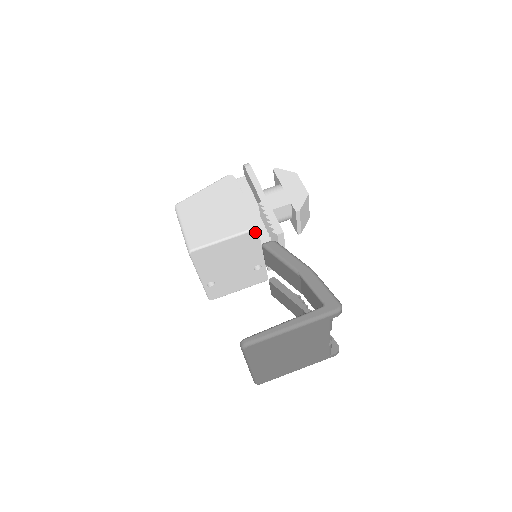
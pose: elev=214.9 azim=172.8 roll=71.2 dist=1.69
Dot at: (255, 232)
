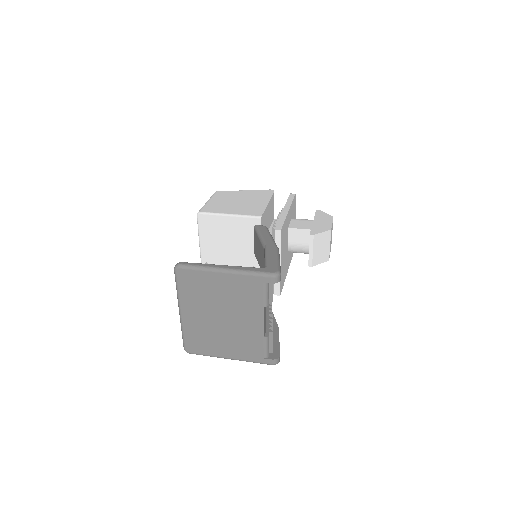
Dot at: (258, 221)
